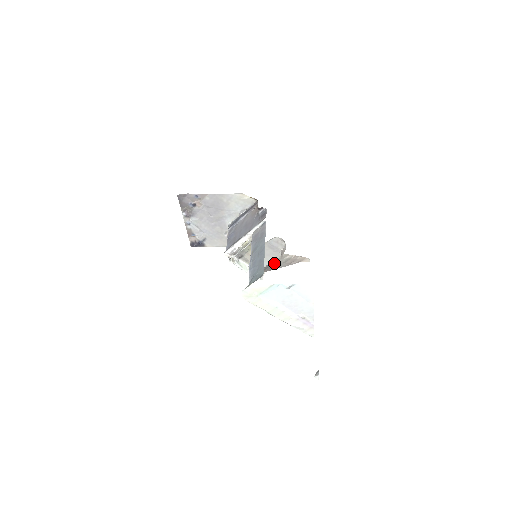
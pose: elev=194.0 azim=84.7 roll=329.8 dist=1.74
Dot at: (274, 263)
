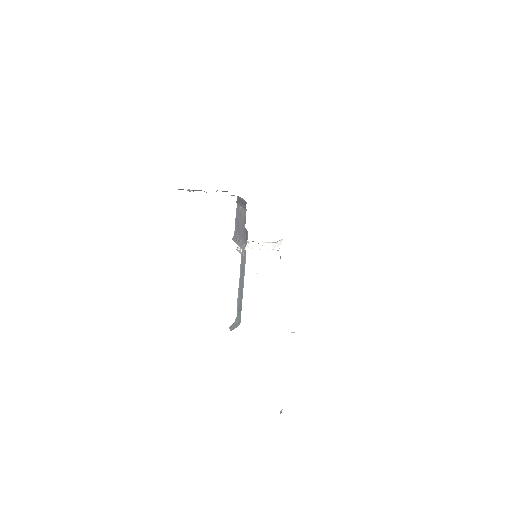
Dot at: occluded
